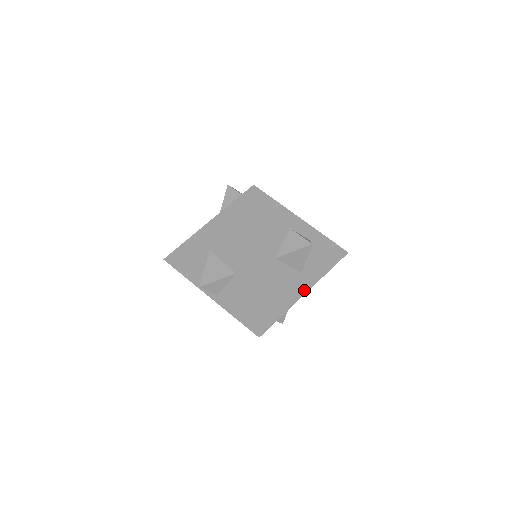
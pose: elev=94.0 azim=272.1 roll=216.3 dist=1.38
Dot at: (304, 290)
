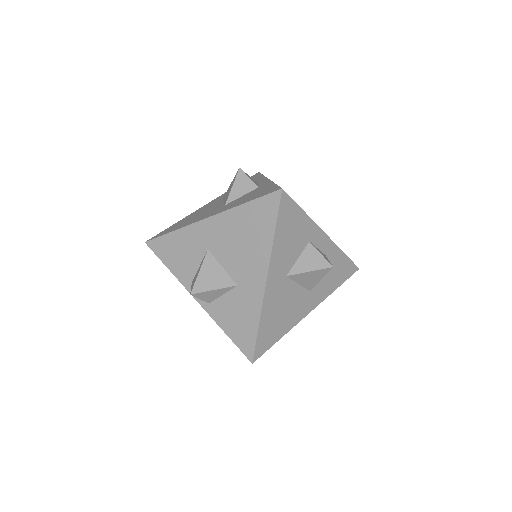
Dot at: (308, 310)
